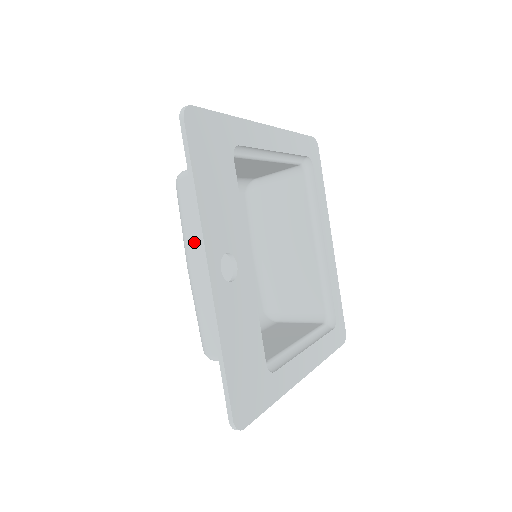
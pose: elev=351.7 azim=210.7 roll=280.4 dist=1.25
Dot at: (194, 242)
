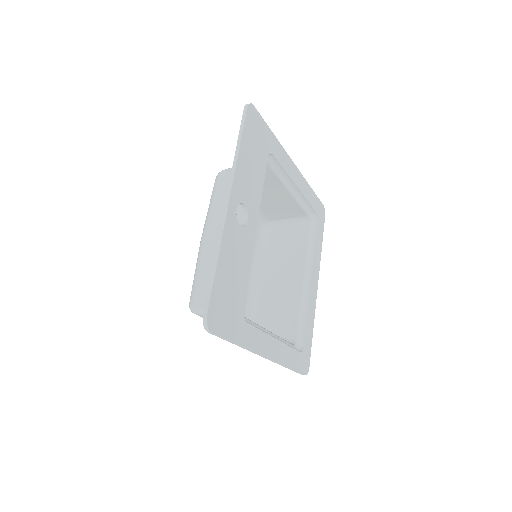
Dot at: (215, 216)
